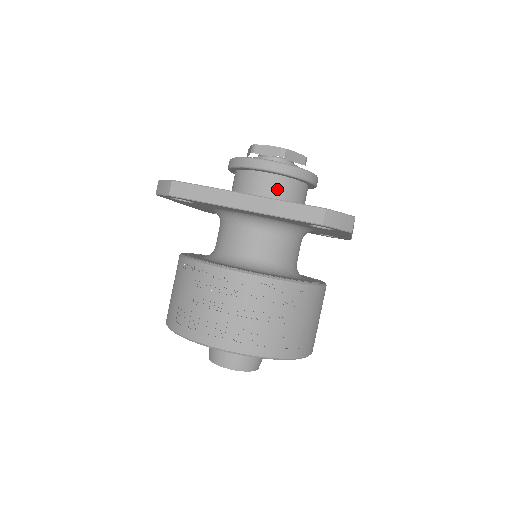
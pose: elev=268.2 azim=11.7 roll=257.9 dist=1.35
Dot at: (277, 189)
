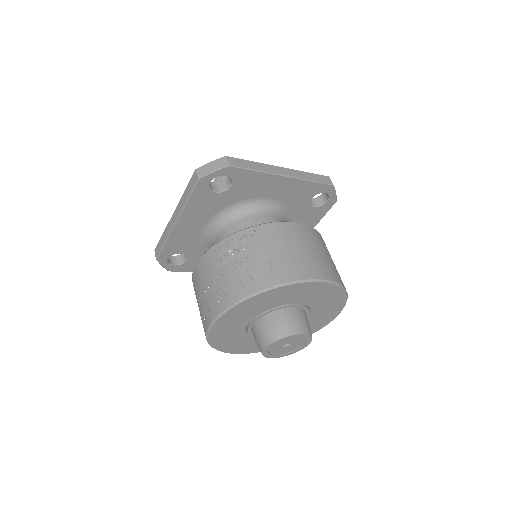
Dot at: occluded
